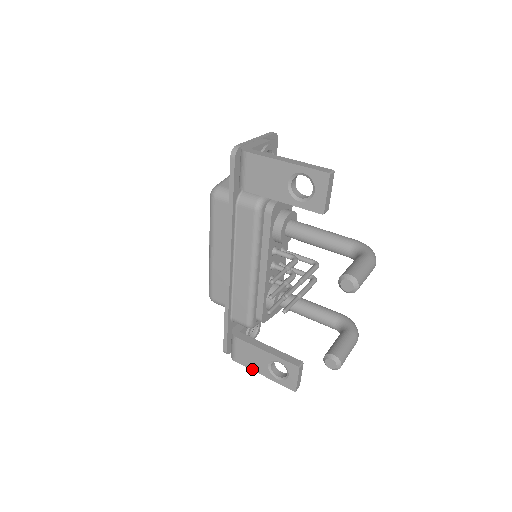
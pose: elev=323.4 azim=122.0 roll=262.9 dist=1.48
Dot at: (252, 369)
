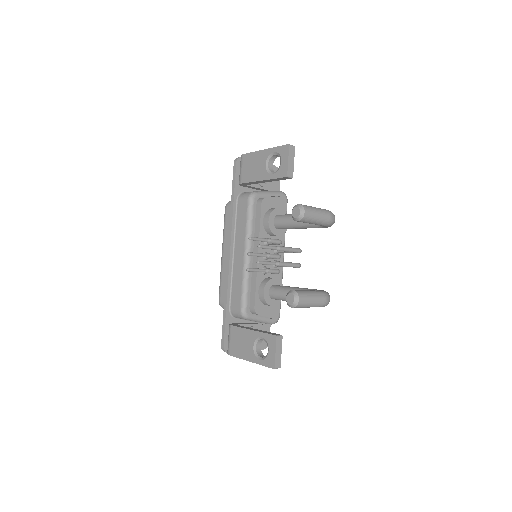
Dot at: (241, 357)
